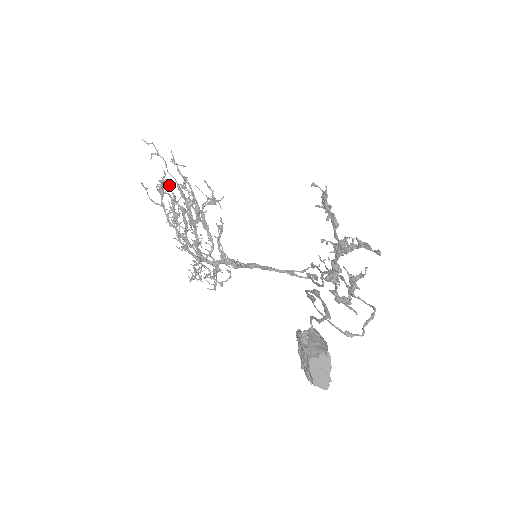
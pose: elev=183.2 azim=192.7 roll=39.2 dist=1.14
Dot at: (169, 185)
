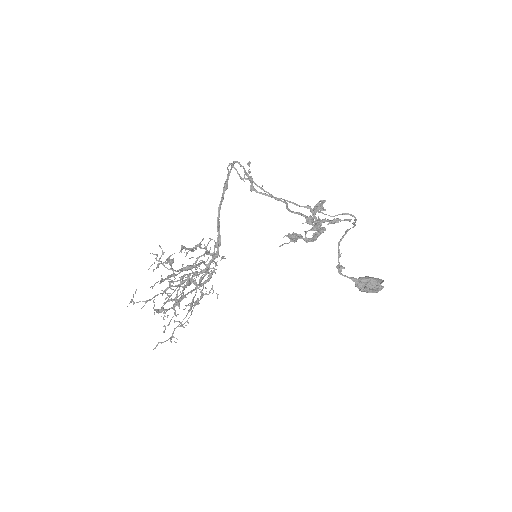
Dot at: occluded
